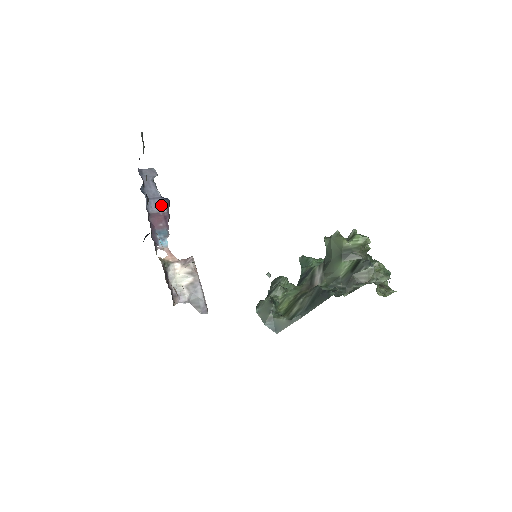
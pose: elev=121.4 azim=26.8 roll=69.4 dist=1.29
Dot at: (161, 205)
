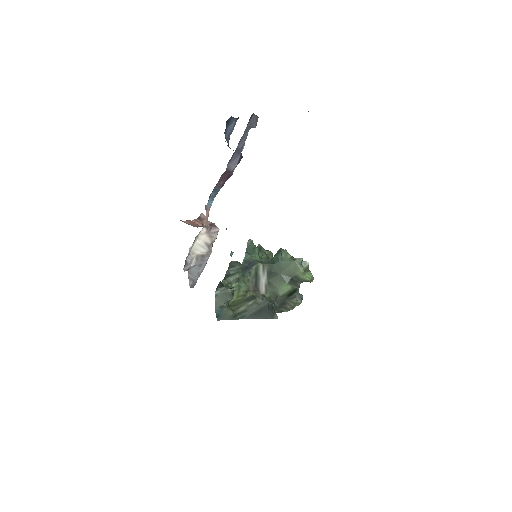
Dot at: (236, 162)
